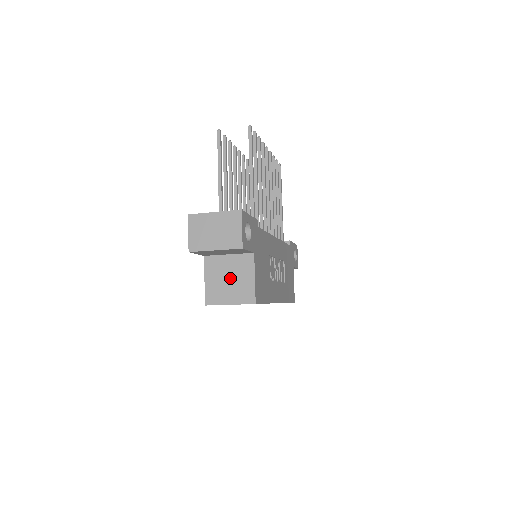
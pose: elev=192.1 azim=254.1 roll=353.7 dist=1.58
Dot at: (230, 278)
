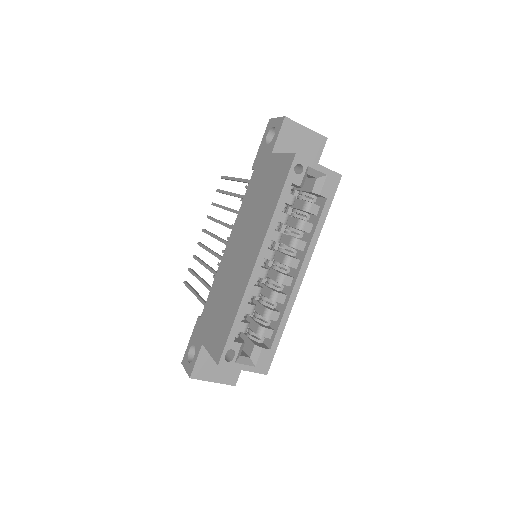
Dot at: occluded
